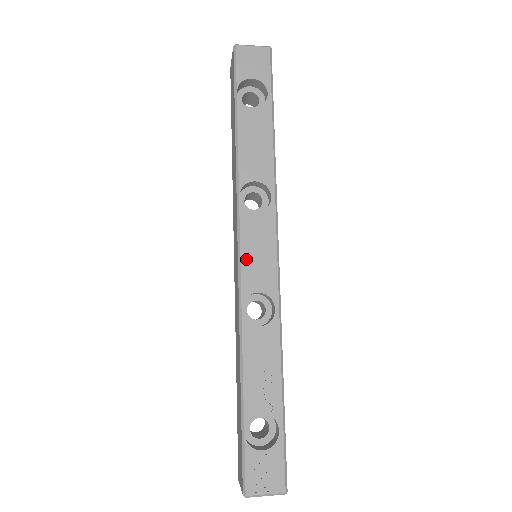
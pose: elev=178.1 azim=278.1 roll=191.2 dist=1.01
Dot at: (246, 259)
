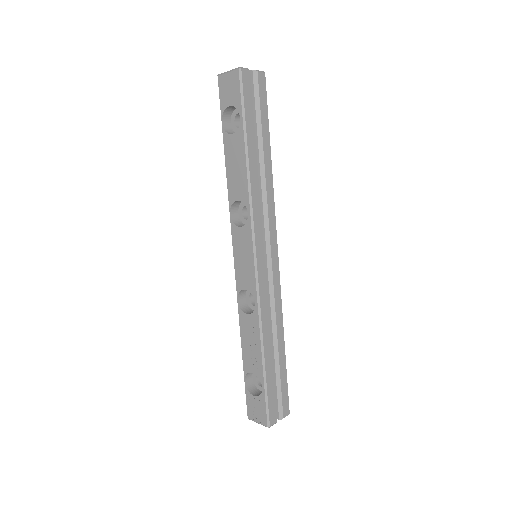
Dot at: (237, 263)
